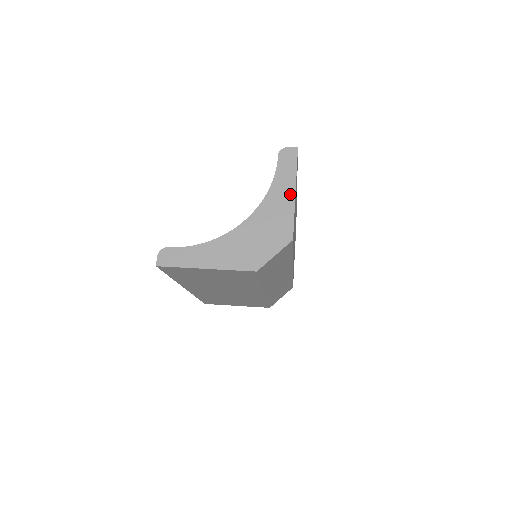
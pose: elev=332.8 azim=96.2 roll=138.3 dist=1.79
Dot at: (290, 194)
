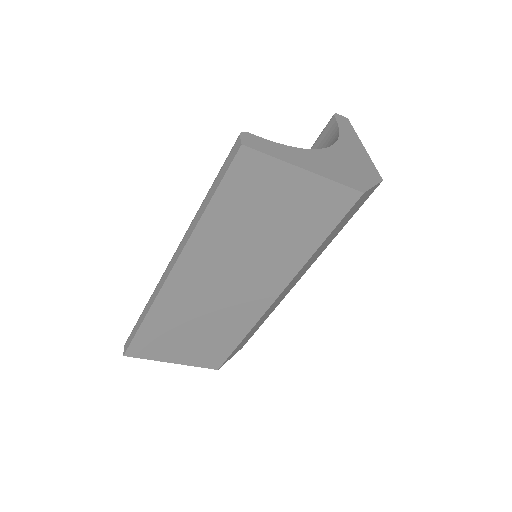
Dot at: (360, 146)
